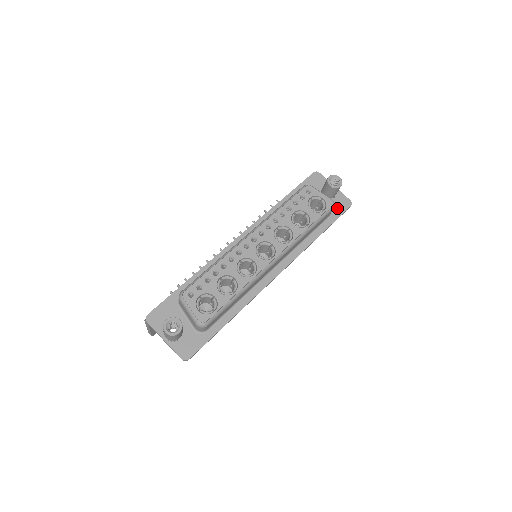
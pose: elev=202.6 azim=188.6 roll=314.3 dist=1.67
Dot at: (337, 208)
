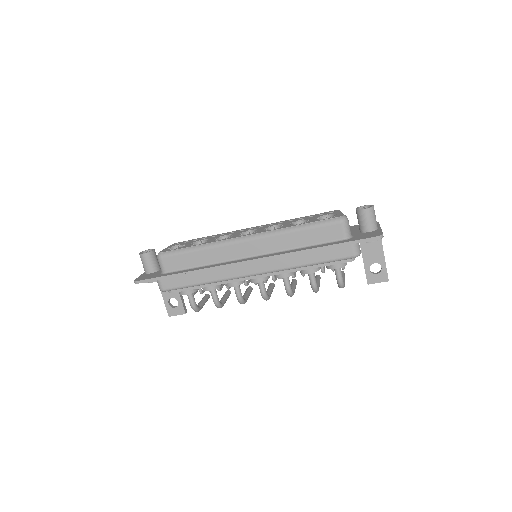
Dot at: (361, 237)
